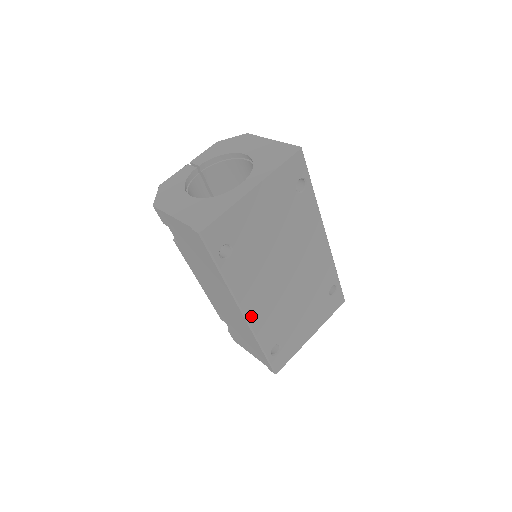
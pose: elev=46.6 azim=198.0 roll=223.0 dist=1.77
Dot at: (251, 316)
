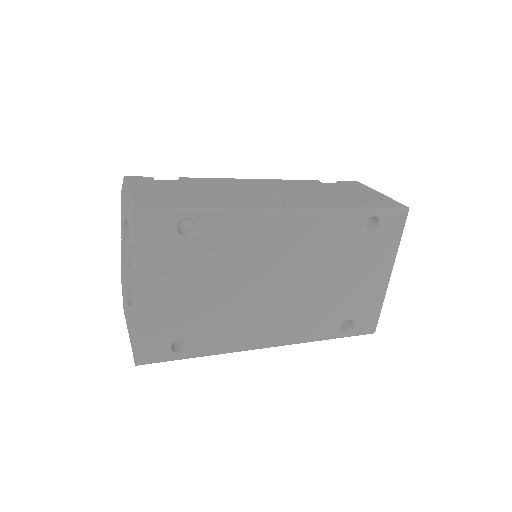
Dot at: (277, 341)
